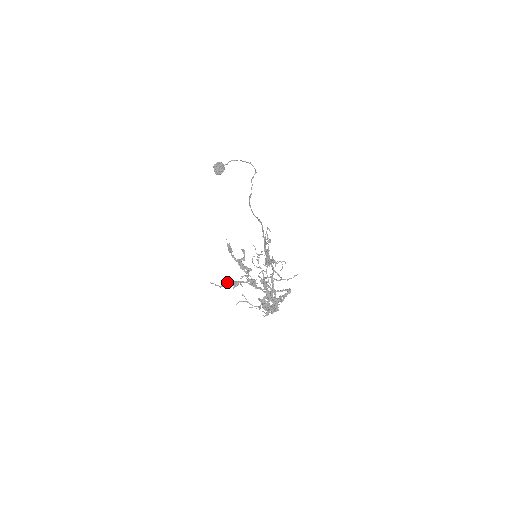
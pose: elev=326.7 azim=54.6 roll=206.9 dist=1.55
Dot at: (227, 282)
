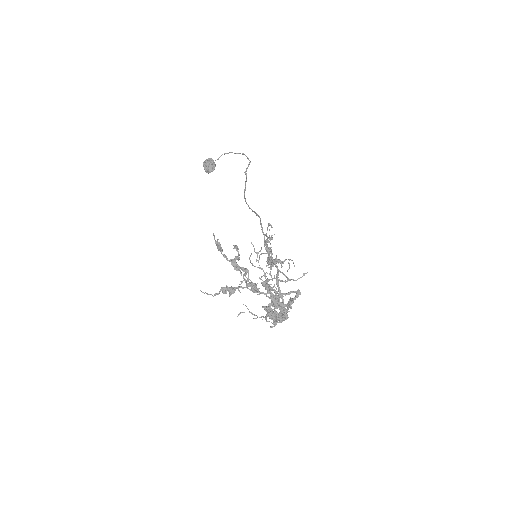
Dot at: (221, 289)
